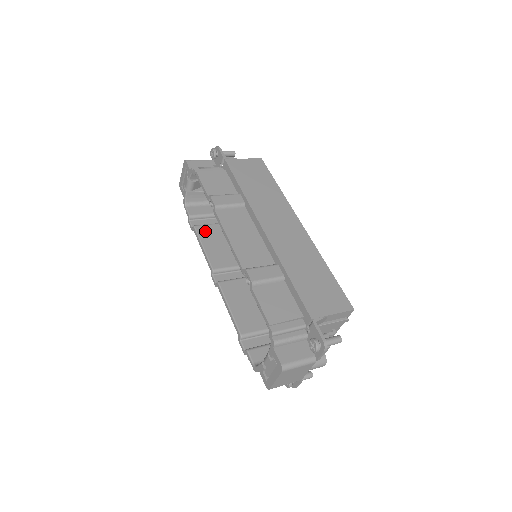
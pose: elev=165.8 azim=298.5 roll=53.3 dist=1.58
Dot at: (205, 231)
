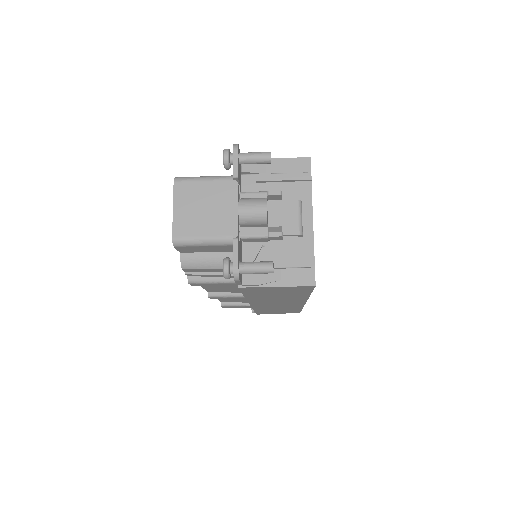
Dot at: occluded
